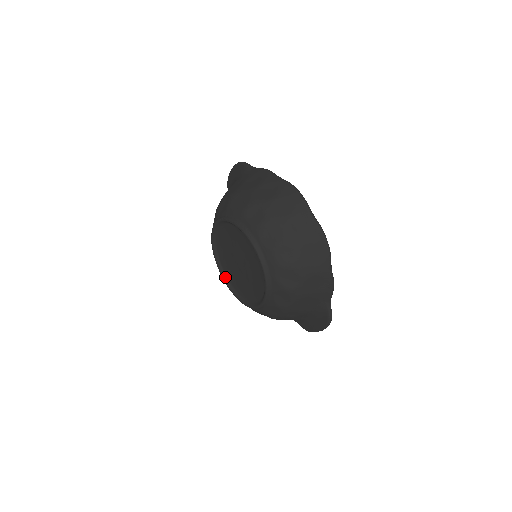
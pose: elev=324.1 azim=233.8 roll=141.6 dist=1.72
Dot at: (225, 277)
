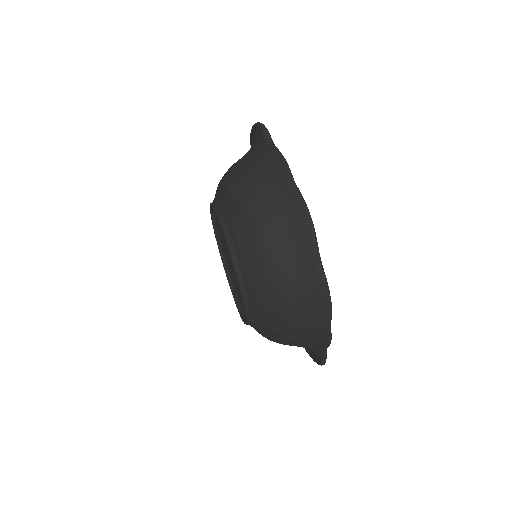
Dot at: (223, 258)
